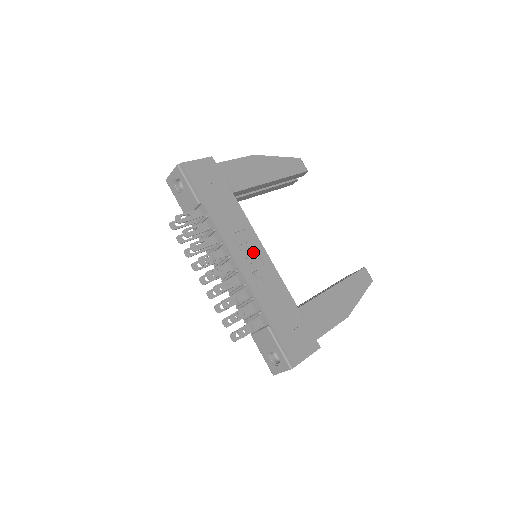
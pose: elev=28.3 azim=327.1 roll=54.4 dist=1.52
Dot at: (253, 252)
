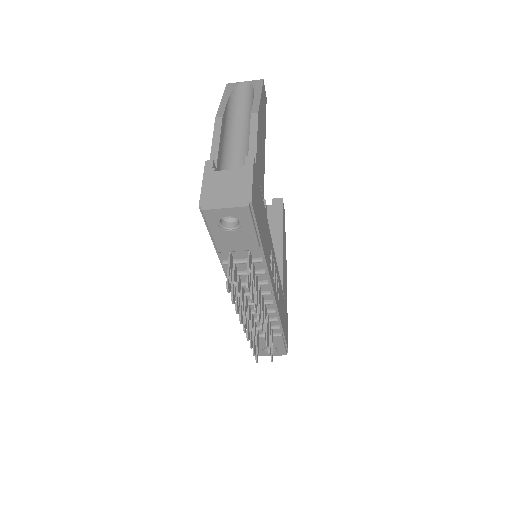
Dot at: occluded
